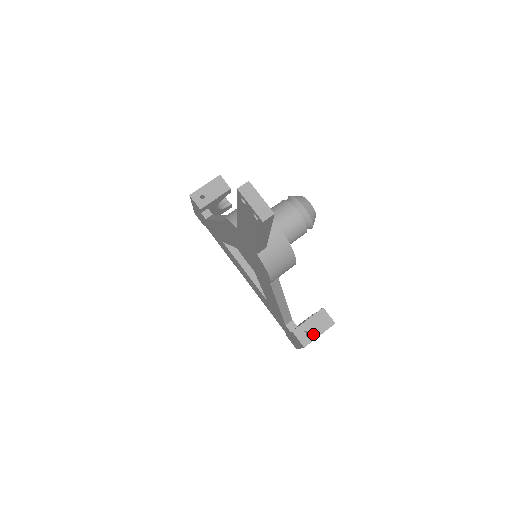
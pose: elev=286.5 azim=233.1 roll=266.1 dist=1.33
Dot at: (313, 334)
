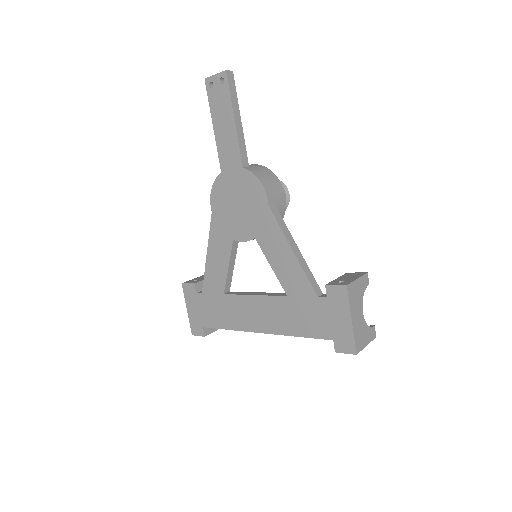
Dot at: (349, 280)
